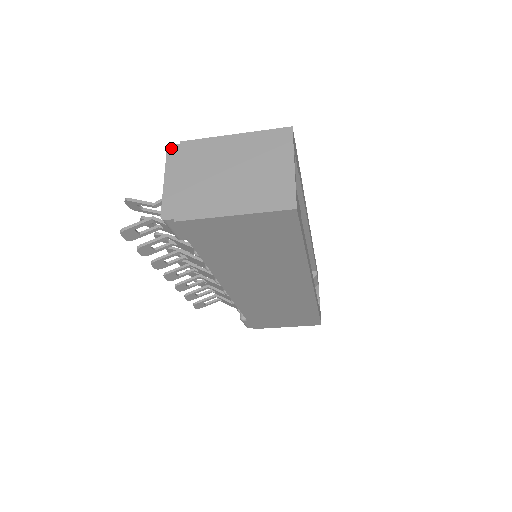
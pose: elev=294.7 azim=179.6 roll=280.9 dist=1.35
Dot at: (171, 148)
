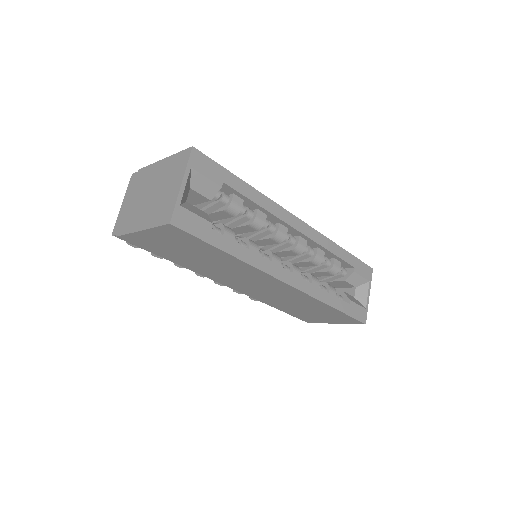
Dot at: (133, 176)
